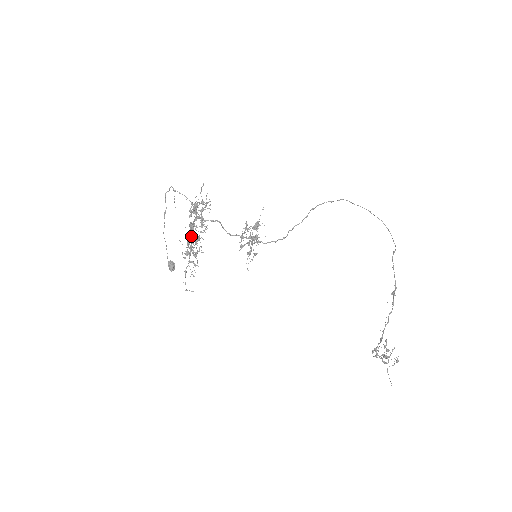
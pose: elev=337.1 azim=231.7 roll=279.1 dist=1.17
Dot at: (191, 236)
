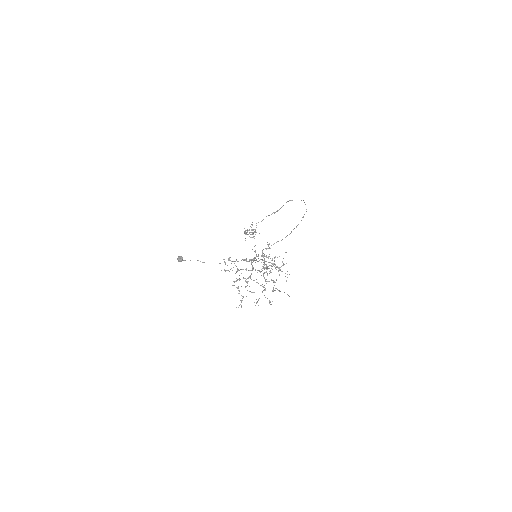
Dot at: occluded
